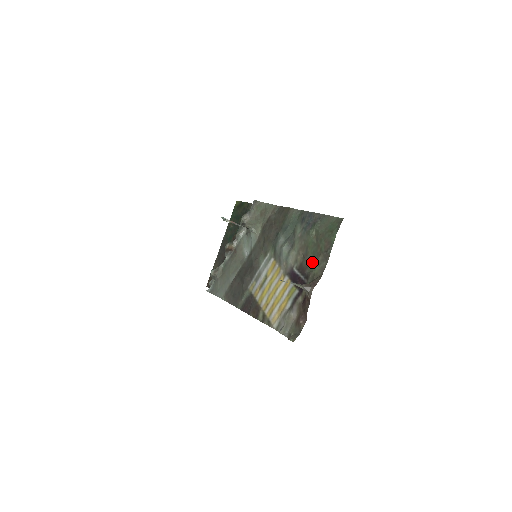
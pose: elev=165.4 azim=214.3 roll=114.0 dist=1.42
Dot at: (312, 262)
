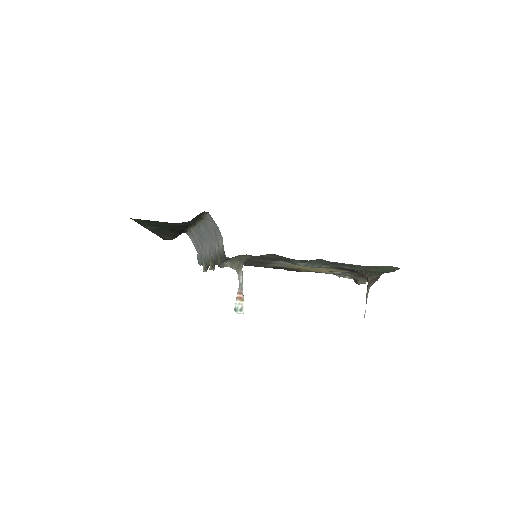
Dot at: occluded
